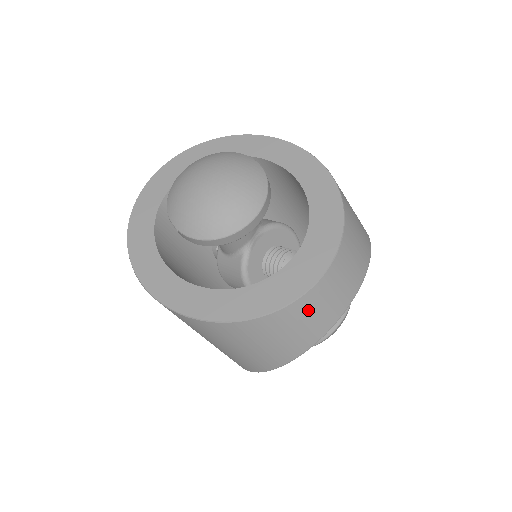
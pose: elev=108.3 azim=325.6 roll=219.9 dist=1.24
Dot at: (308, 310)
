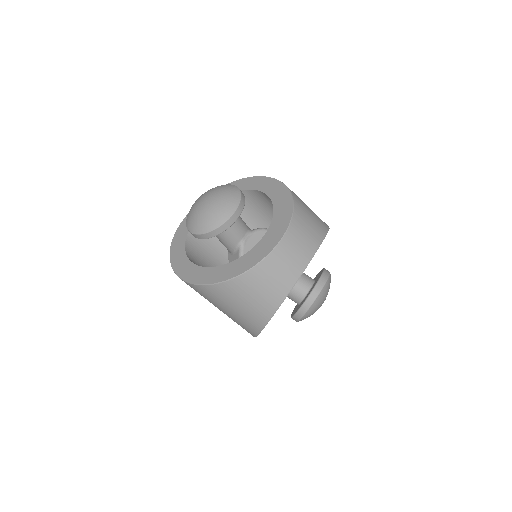
Dot at: (272, 269)
